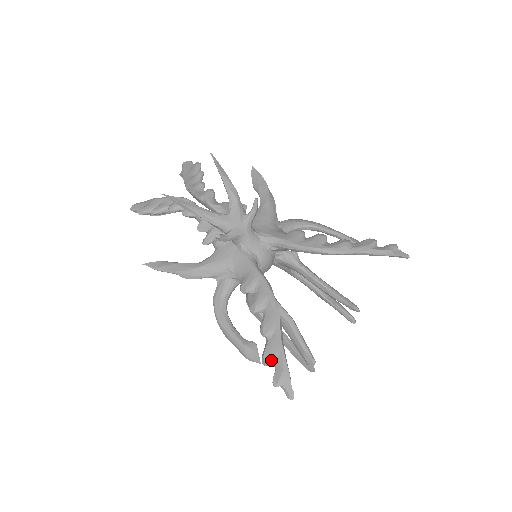
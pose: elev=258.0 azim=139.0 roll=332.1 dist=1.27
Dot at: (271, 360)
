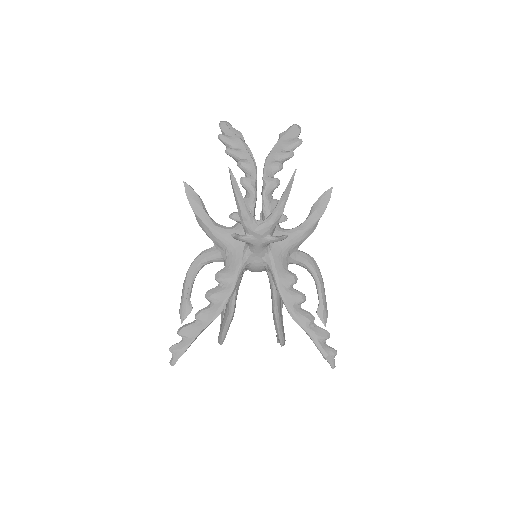
Dot at: (183, 335)
